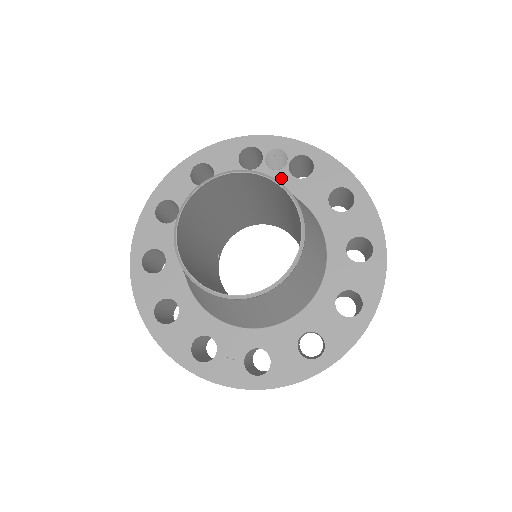
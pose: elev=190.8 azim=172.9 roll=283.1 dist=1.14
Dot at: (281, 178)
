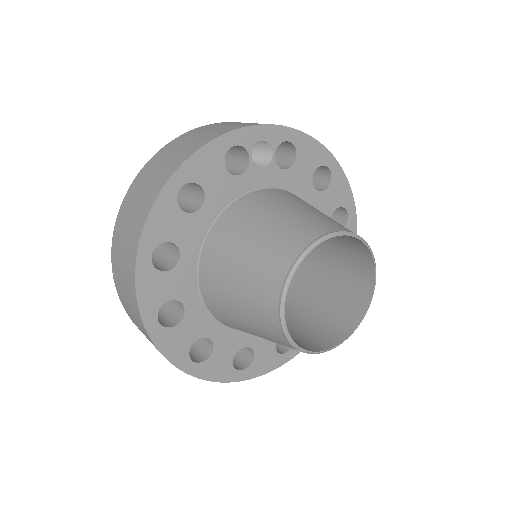
Dot at: (271, 174)
